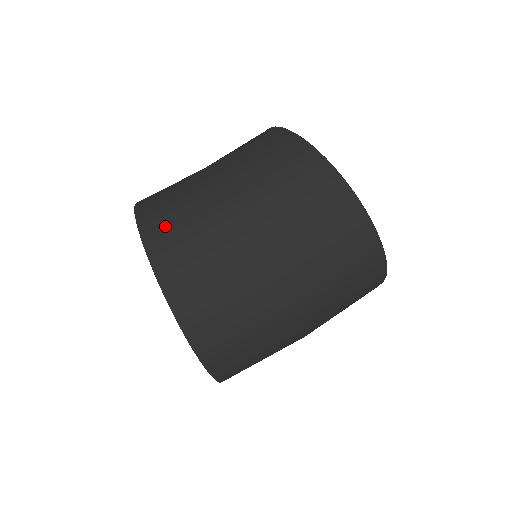
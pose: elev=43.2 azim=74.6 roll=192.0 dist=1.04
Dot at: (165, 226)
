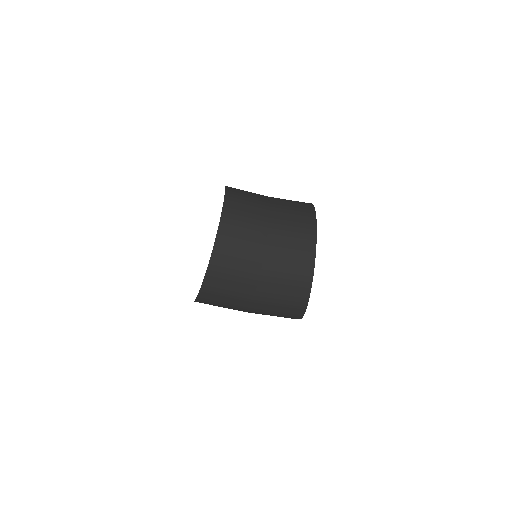
Dot at: (216, 289)
